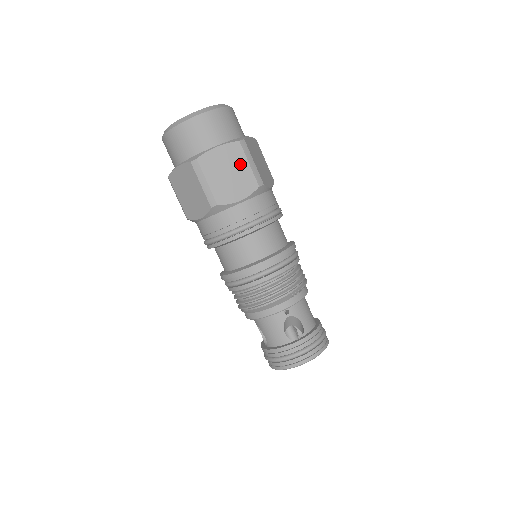
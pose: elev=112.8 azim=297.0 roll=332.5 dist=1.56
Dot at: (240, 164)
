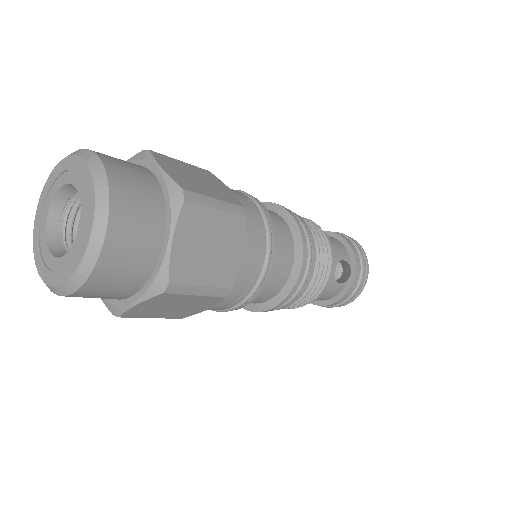
Dot at: (210, 223)
